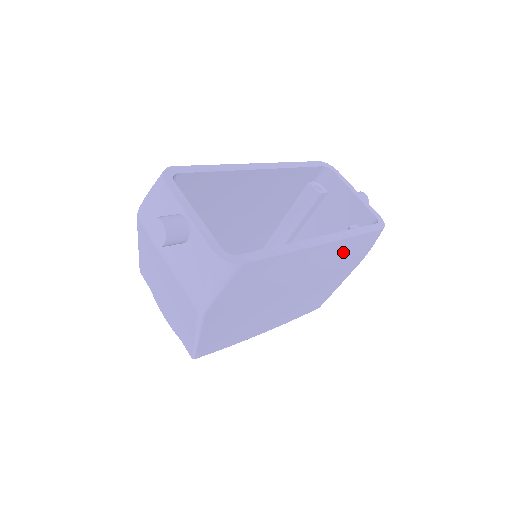
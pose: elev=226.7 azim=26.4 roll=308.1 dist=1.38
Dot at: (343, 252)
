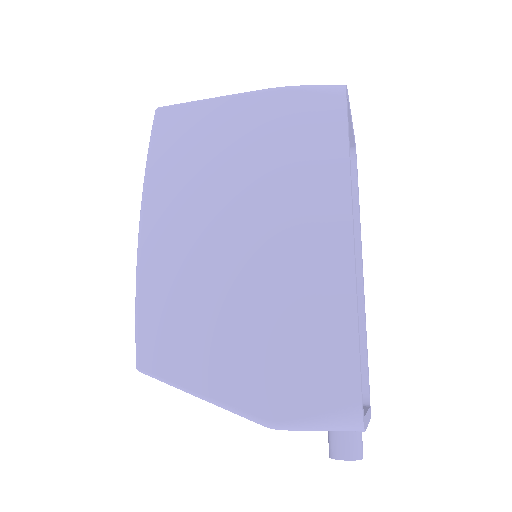
Dot at: occluded
